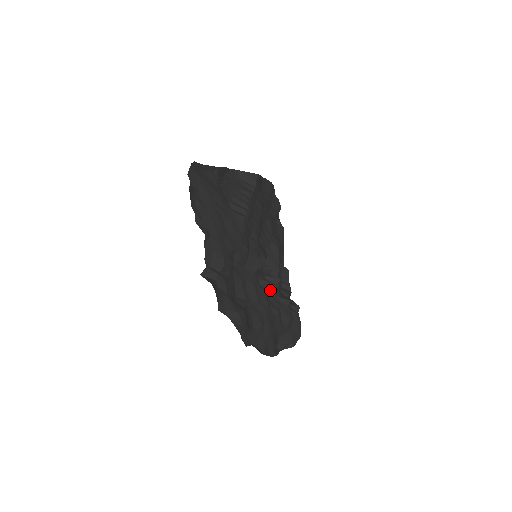
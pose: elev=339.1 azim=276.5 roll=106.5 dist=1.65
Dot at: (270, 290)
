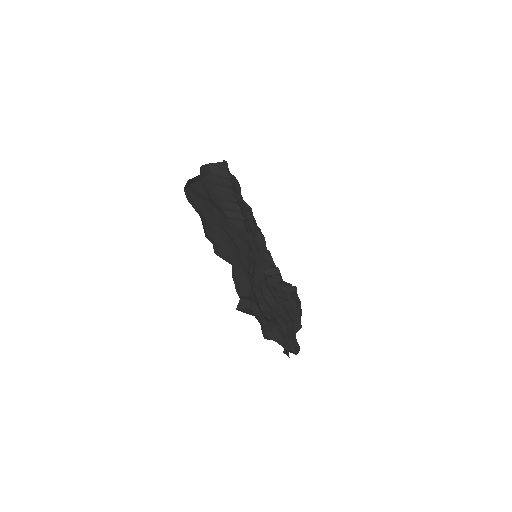
Dot at: occluded
